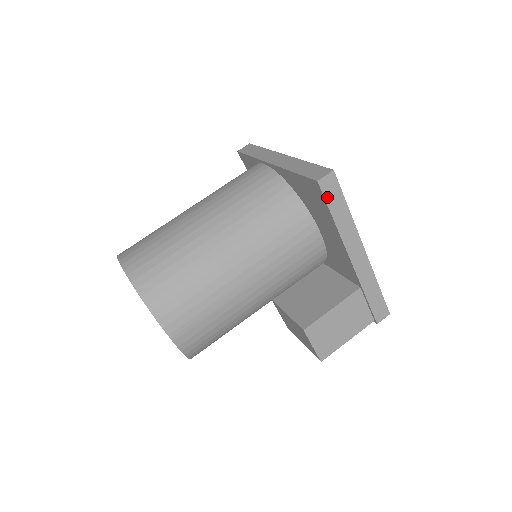
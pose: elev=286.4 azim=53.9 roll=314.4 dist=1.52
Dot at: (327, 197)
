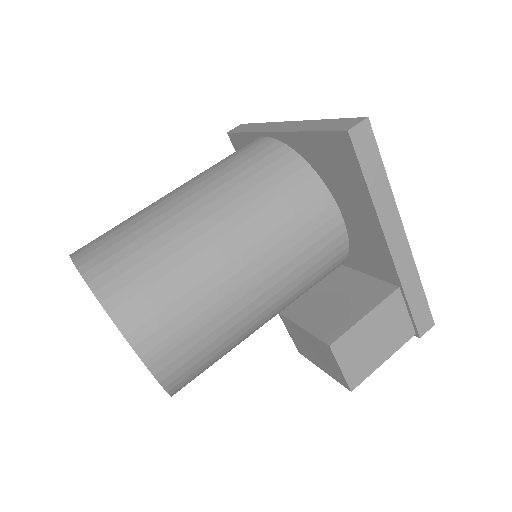
Dot at: (360, 155)
